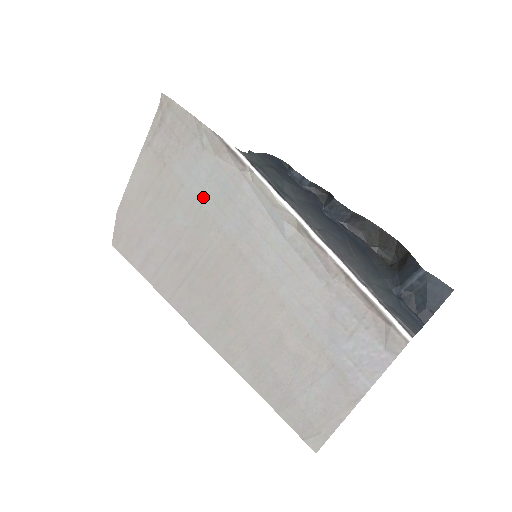
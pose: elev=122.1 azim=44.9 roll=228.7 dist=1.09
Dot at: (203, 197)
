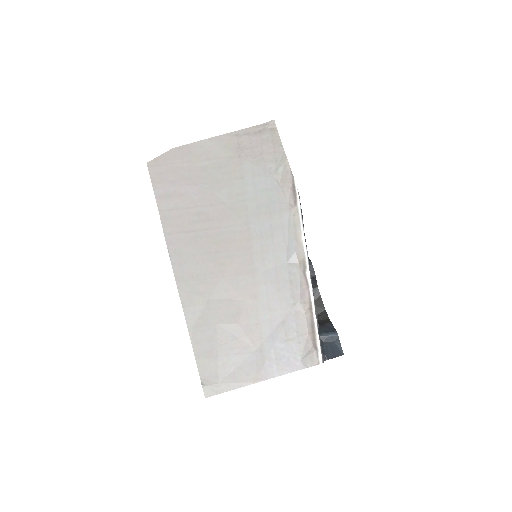
Dot at: (251, 197)
